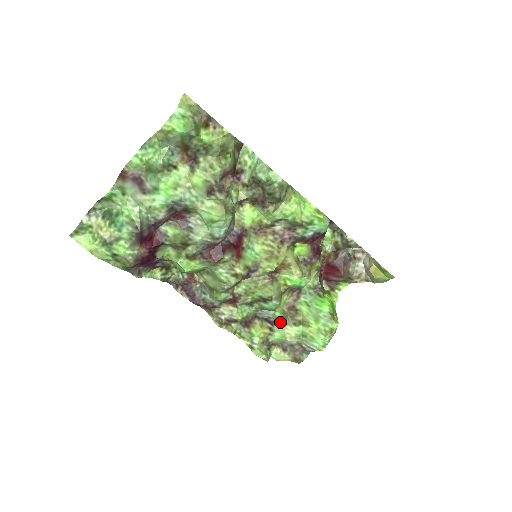
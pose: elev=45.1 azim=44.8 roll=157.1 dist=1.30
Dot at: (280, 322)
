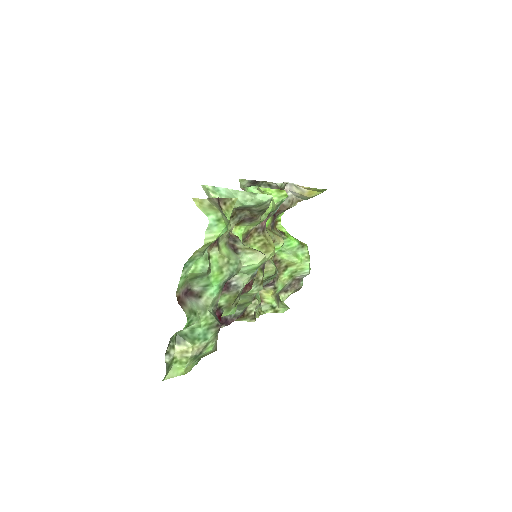
Dot at: (276, 278)
